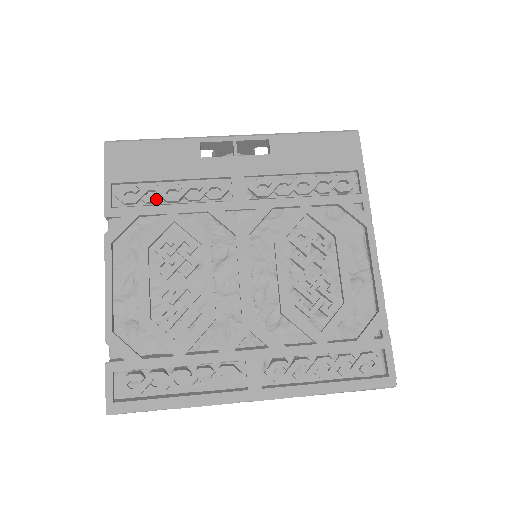
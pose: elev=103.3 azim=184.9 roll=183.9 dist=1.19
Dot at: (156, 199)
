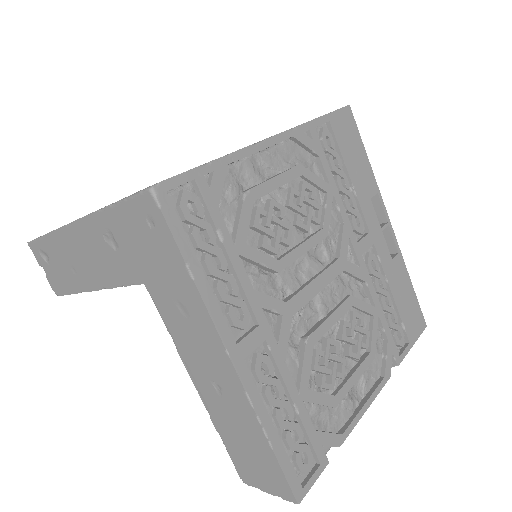
Dot at: occluded
